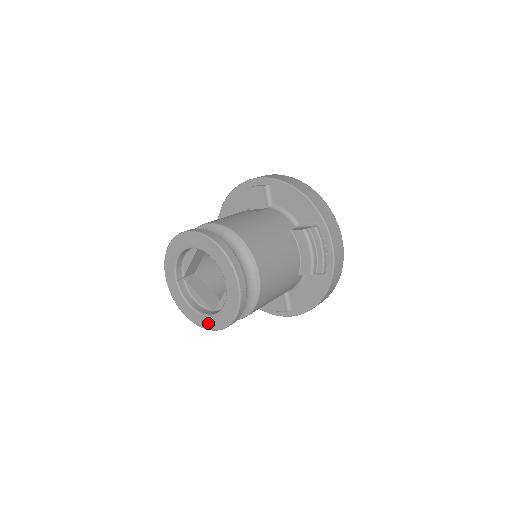
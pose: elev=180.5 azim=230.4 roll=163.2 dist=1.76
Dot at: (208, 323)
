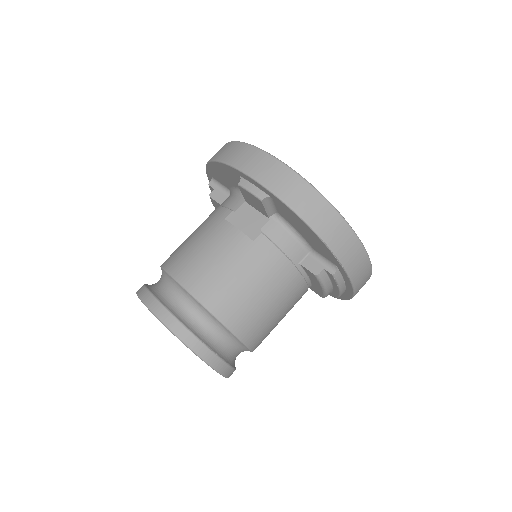
Dot at: occluded
